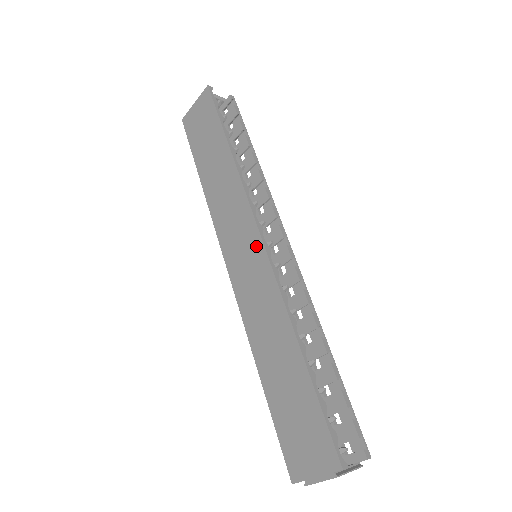
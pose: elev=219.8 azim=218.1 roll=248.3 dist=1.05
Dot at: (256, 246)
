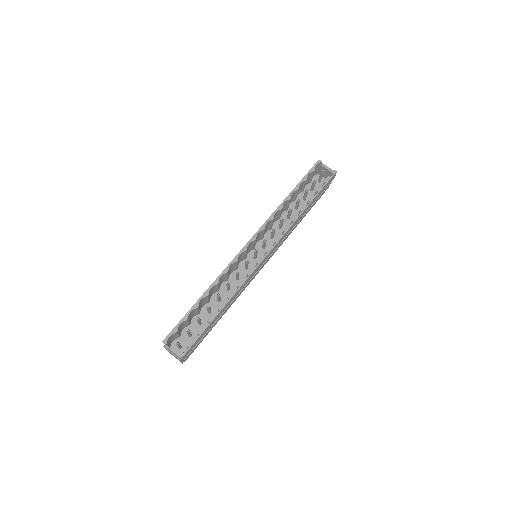
Dot at: occluded
